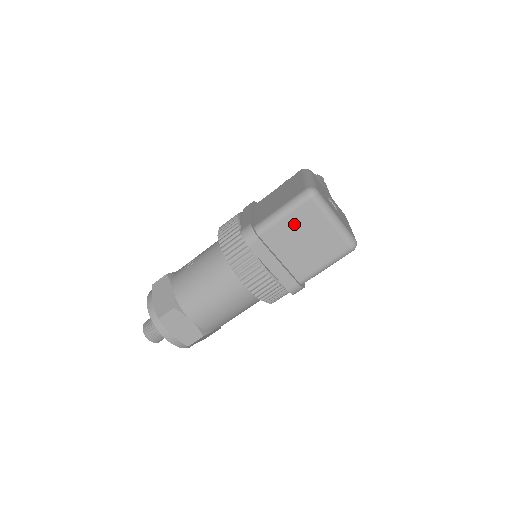
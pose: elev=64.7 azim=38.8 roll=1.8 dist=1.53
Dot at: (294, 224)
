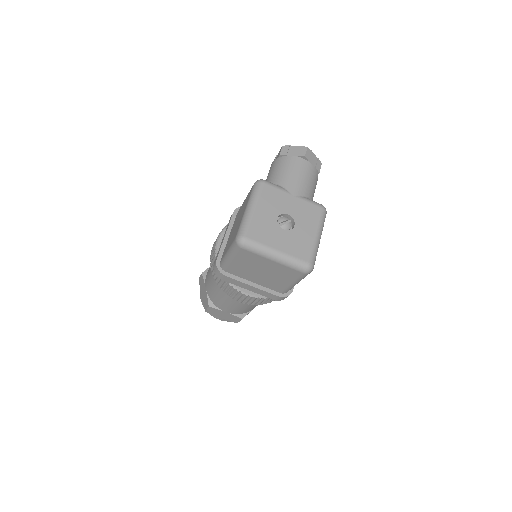
Dot at: (244, 263)
